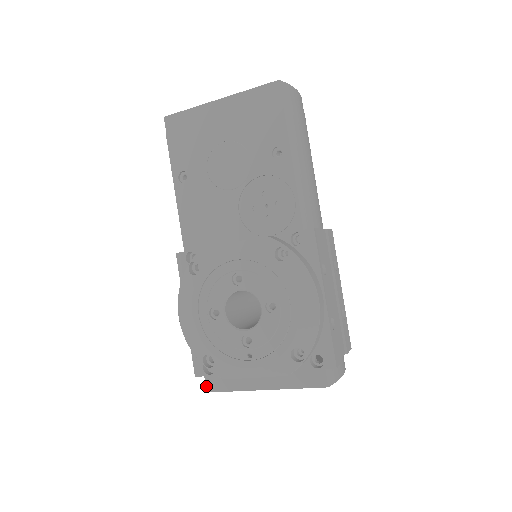
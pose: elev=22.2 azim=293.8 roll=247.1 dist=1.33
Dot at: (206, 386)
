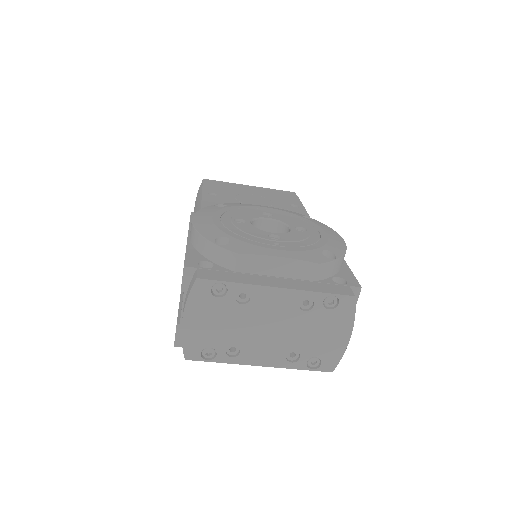
Dot at: (197, 274)
